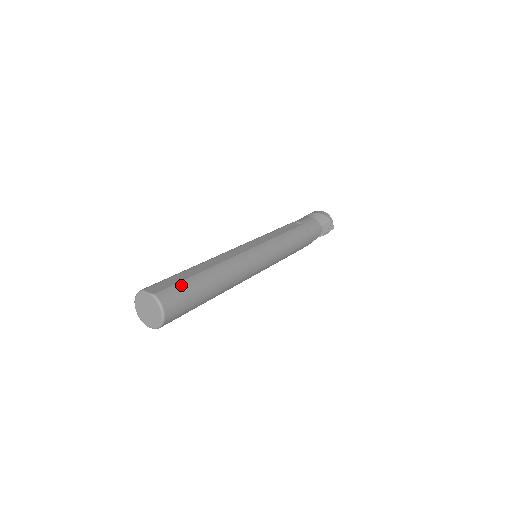
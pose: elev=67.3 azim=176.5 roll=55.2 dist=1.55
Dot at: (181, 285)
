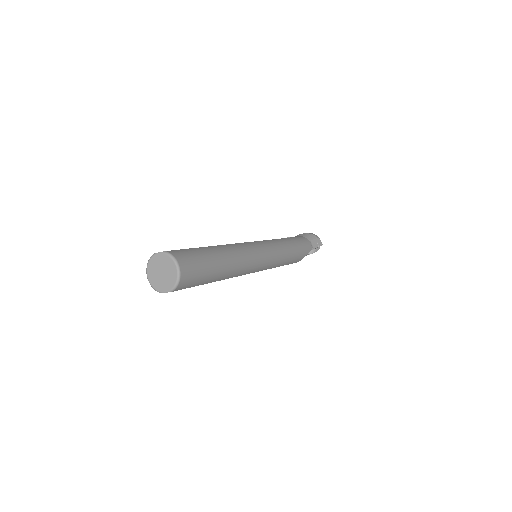
Dot at: (190, 250)
